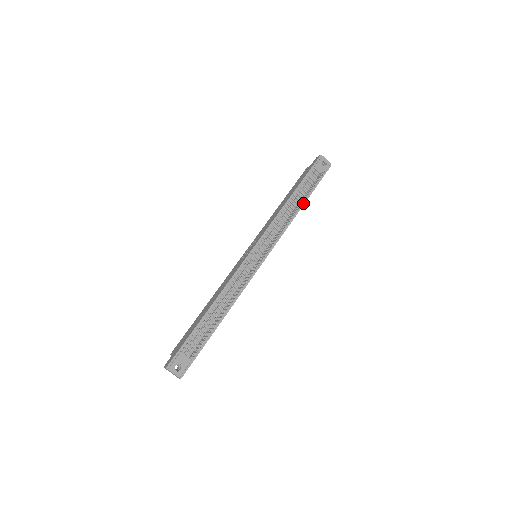
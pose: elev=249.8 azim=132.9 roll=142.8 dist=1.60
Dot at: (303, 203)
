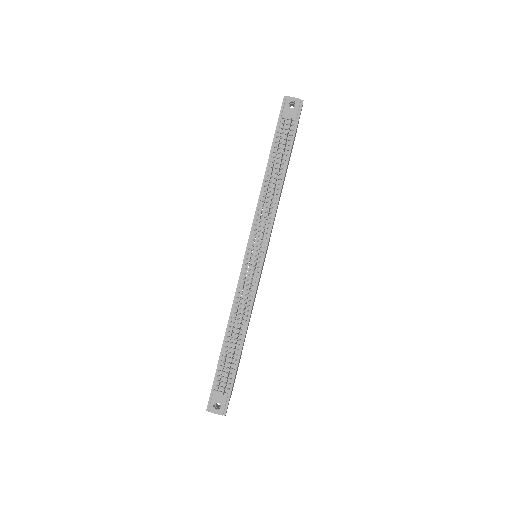
Dot at: (285, 168)
